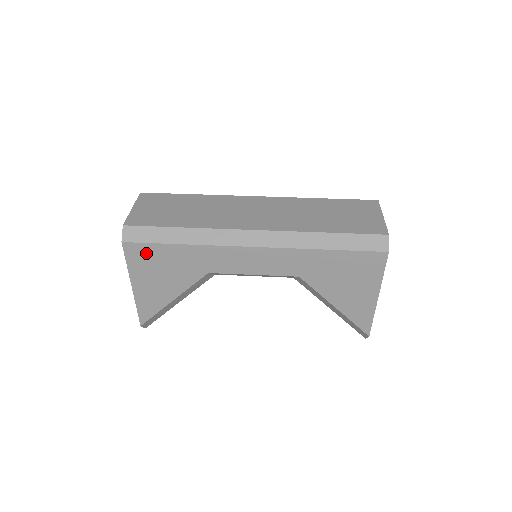
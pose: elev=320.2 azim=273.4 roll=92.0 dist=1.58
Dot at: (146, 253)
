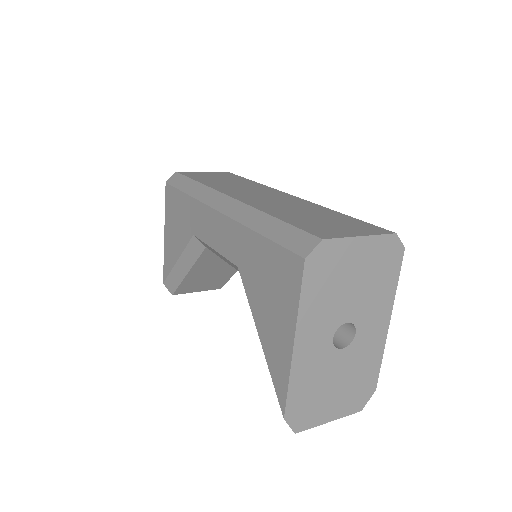
Dot at: (173, 198)
